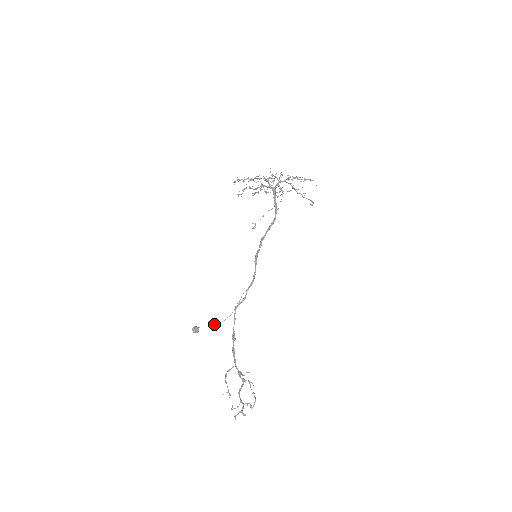
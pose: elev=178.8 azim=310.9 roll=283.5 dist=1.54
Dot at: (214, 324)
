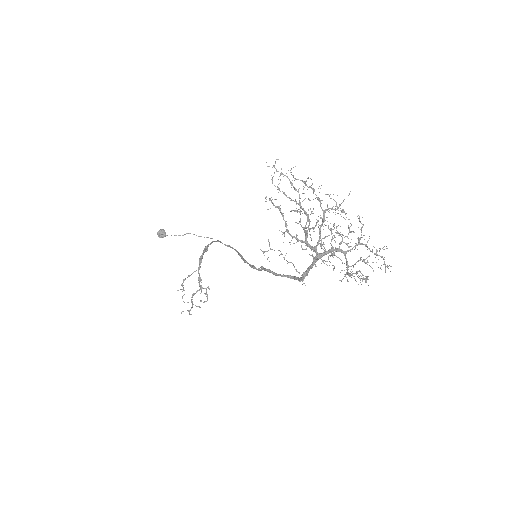
Dot at: occluded
